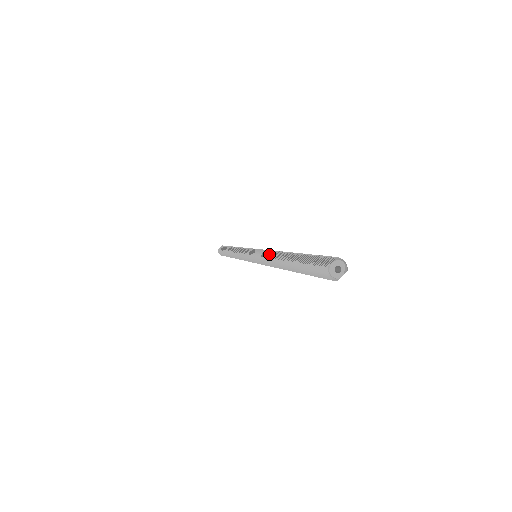
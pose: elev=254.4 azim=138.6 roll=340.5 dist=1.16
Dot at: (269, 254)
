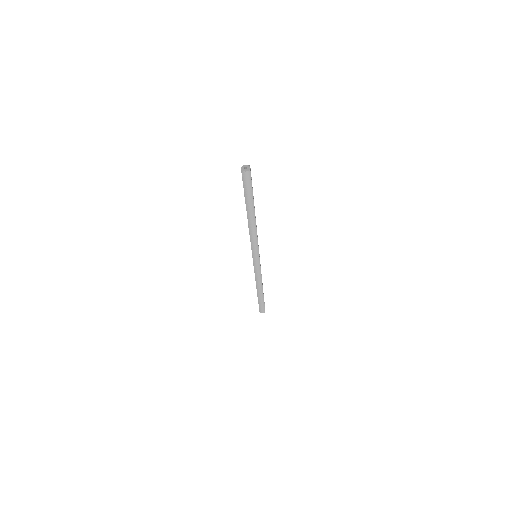
Dot at: (249, 233)
